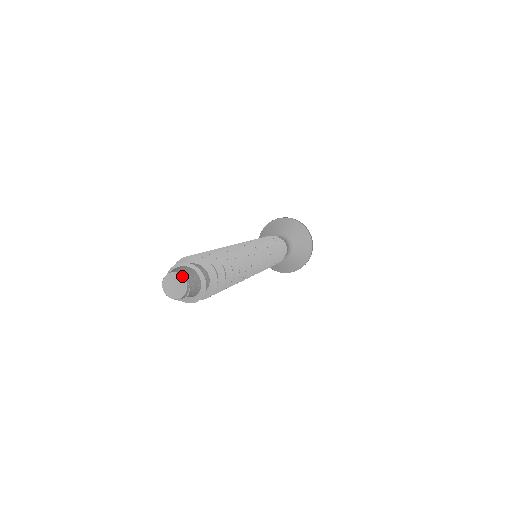
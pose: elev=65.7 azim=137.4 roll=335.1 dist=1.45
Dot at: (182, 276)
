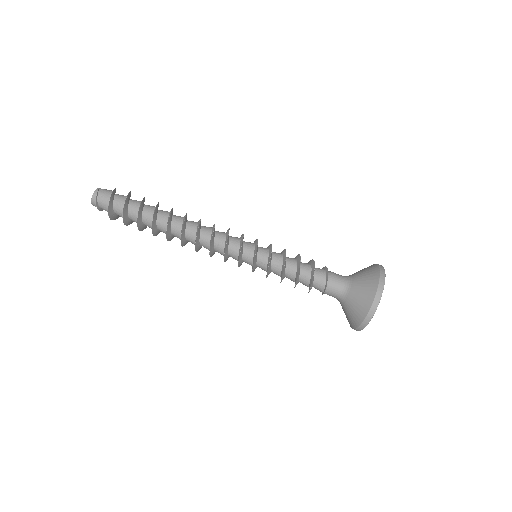
Dot at: occluded
